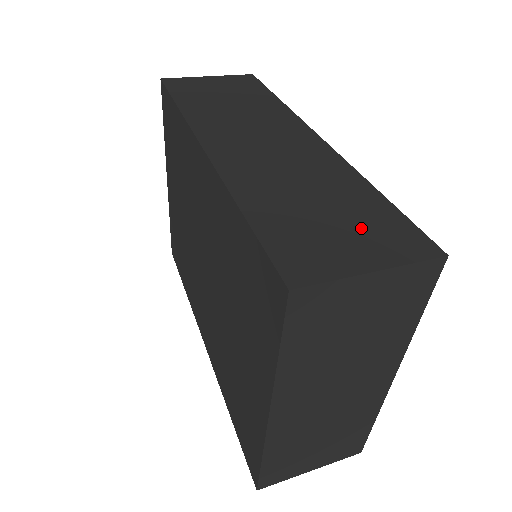
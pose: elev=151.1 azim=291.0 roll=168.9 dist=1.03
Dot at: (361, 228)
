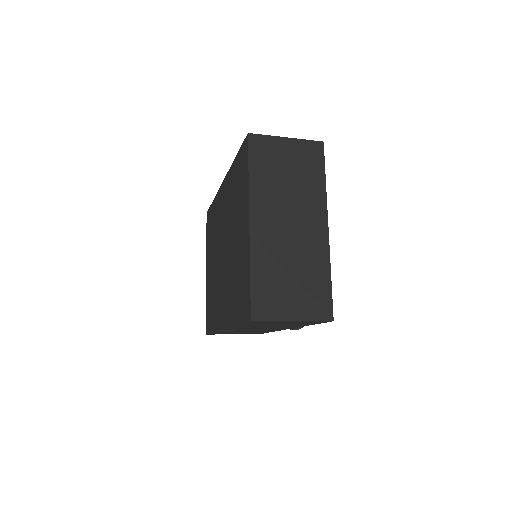
Dot at: occluded
